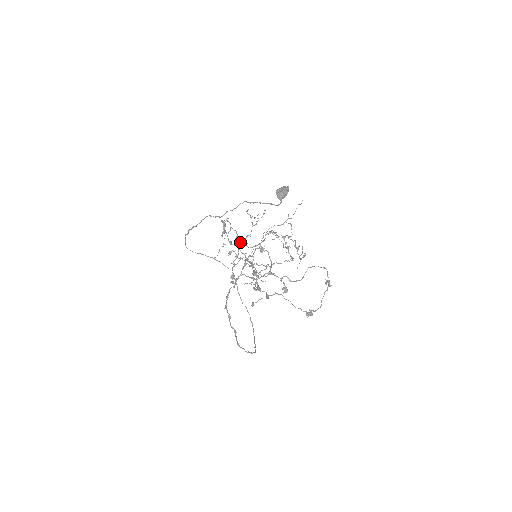
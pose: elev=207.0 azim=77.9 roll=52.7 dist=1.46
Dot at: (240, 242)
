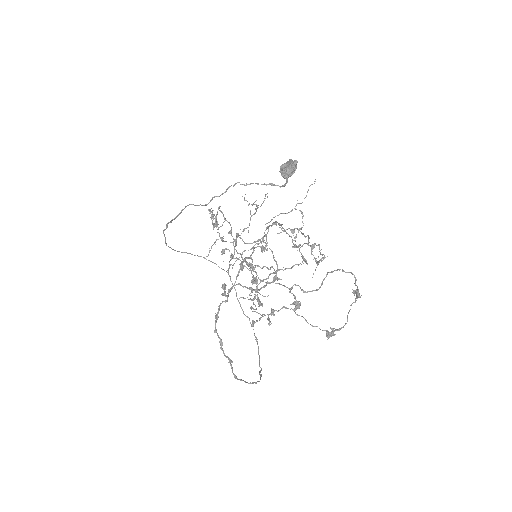
Dot at: (236, 237)
